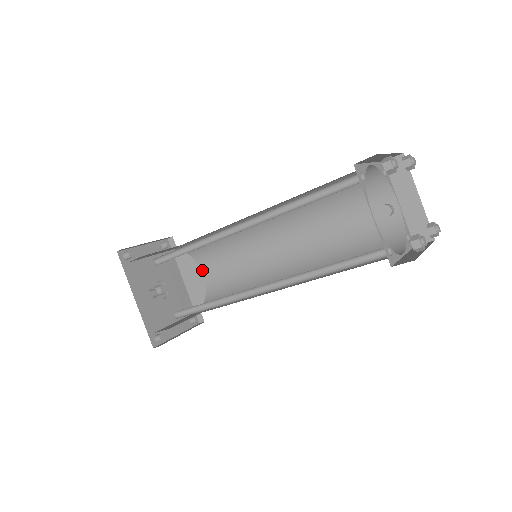
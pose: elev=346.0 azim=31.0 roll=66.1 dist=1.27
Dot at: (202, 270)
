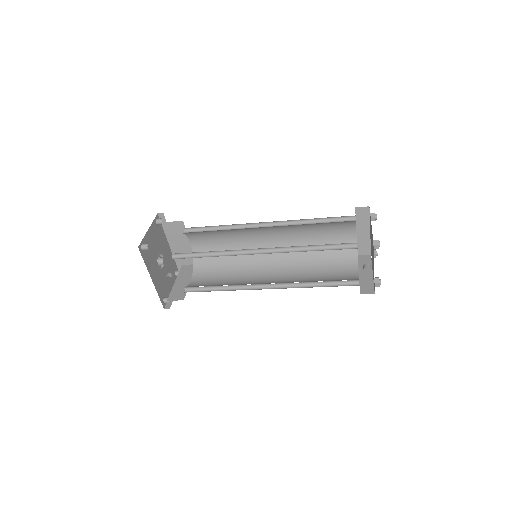
Dot at: (190, 241)
